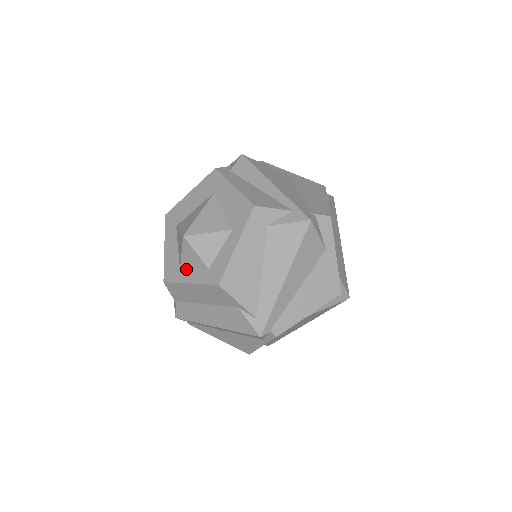
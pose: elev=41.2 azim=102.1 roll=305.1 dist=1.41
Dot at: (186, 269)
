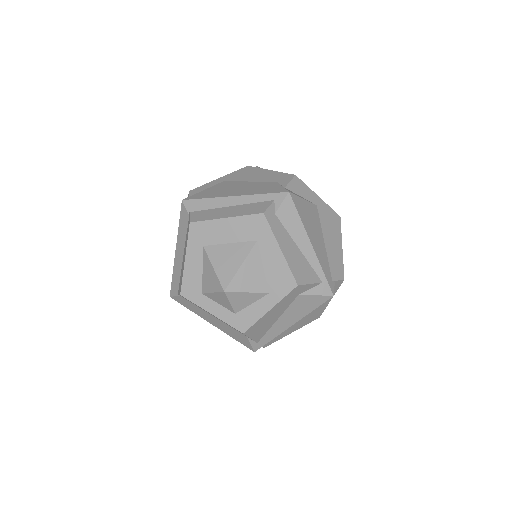
Dot at: (210, 299)
